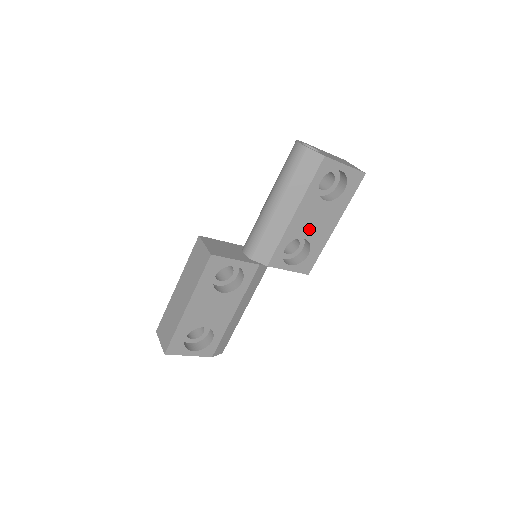
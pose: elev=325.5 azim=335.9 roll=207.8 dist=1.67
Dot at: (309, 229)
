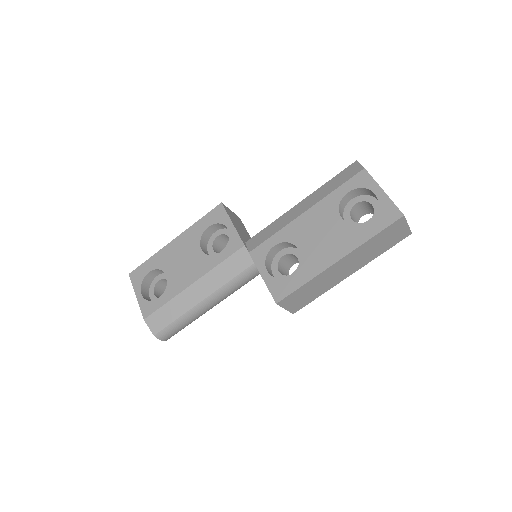
Dot at: (309, 241)
